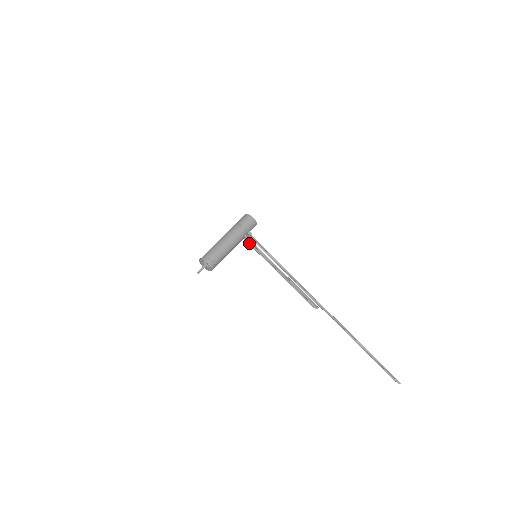
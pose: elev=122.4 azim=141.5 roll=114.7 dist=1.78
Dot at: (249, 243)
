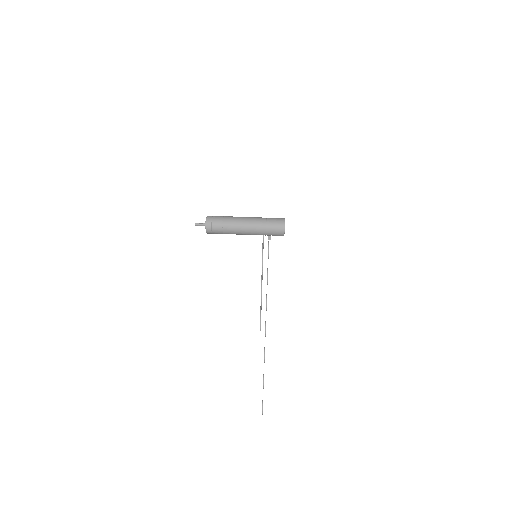
Dot at: occluded
